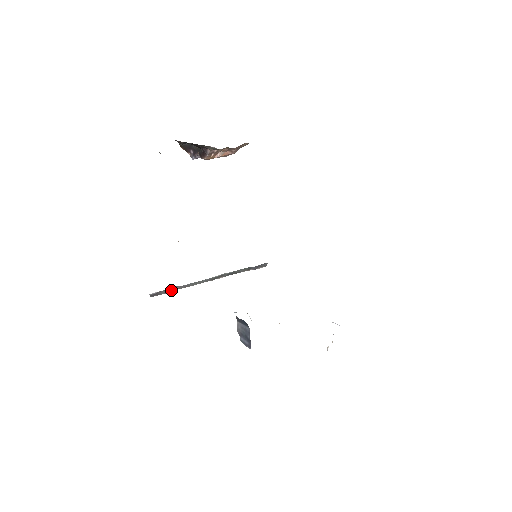
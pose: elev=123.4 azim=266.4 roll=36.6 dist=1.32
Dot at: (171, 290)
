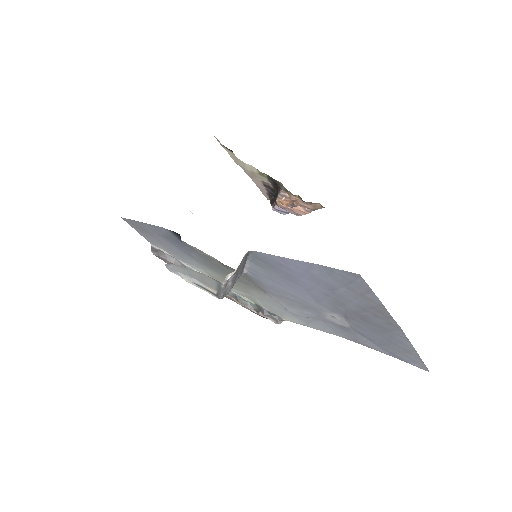
Dot at: (171, 260)
